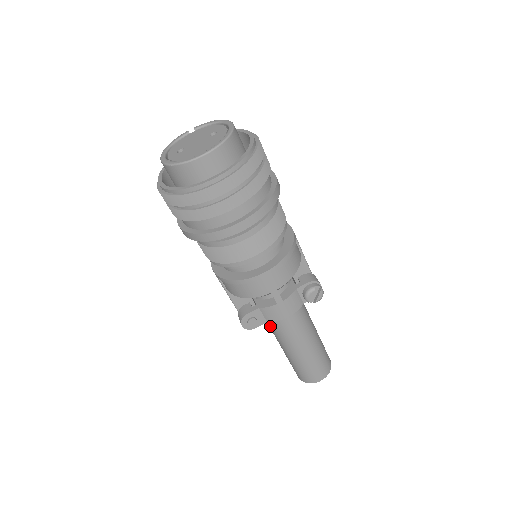
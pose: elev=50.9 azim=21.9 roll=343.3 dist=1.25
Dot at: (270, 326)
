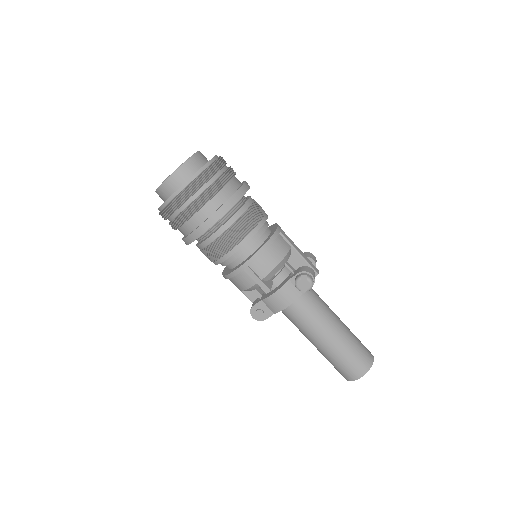
Dot at: occluded
